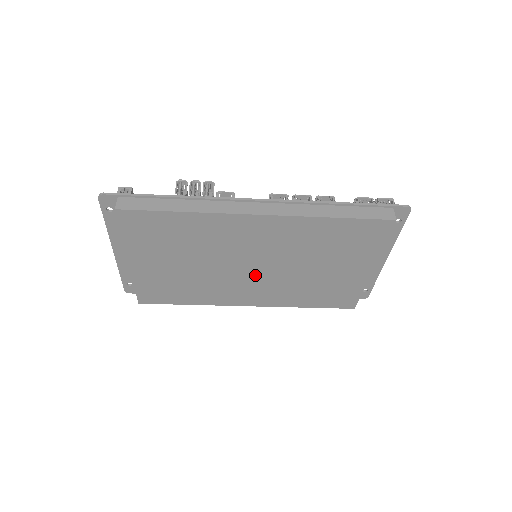
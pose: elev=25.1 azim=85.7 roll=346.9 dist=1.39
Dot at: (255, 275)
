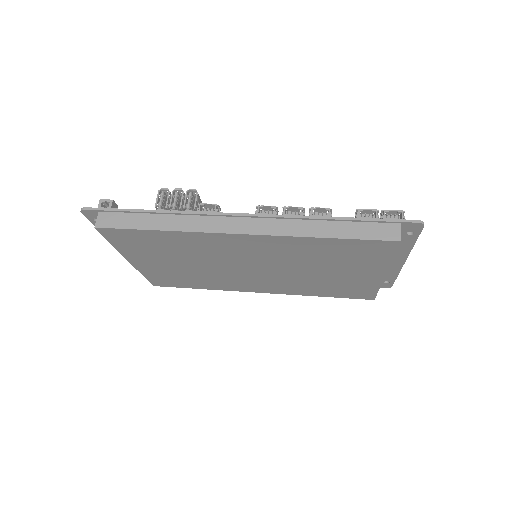
Dot at: (257, 274)
